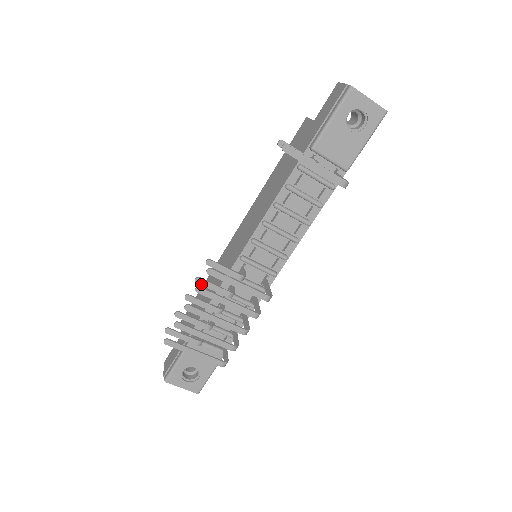
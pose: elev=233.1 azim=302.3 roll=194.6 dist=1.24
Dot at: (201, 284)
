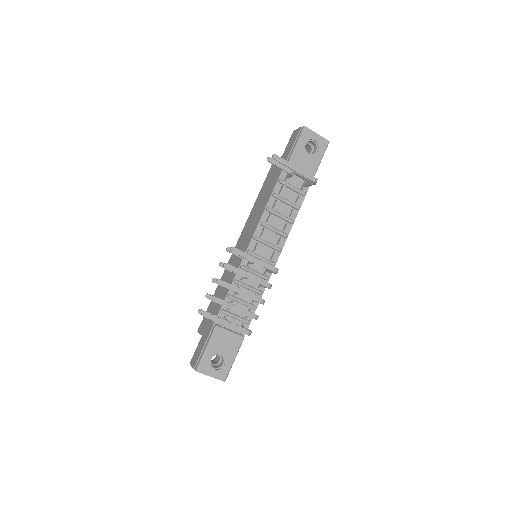
Dot at: (224, 268)
